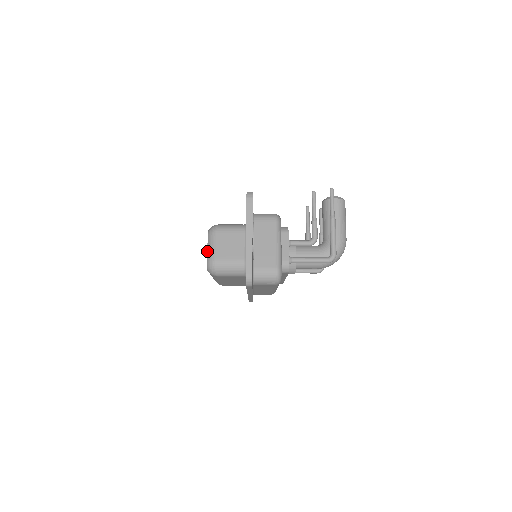
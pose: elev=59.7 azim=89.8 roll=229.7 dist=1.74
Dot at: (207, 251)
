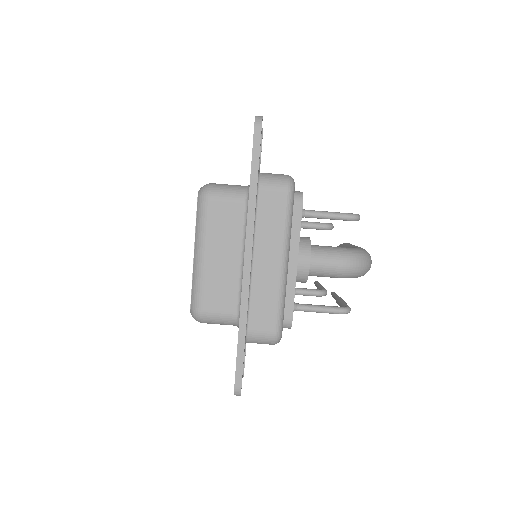
Dot at: occluded
